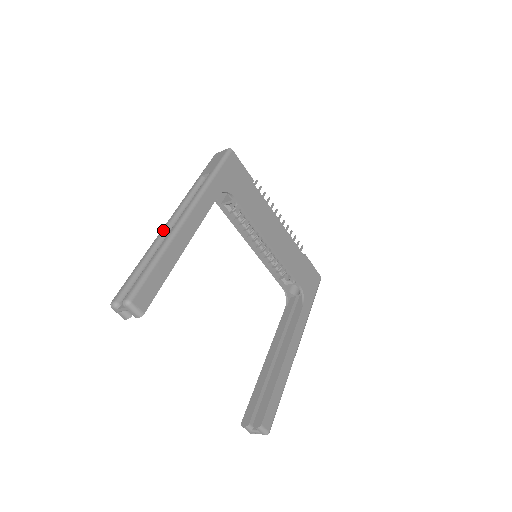
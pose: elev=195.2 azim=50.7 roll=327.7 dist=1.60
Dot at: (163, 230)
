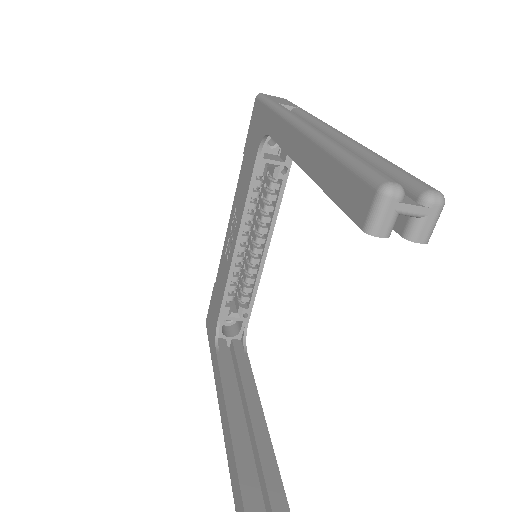
Dot at: occluded
